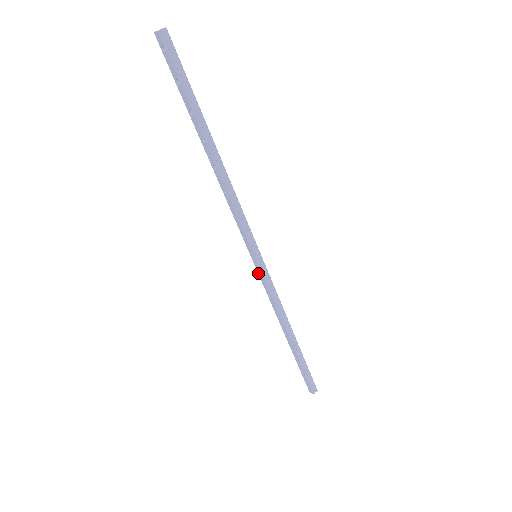
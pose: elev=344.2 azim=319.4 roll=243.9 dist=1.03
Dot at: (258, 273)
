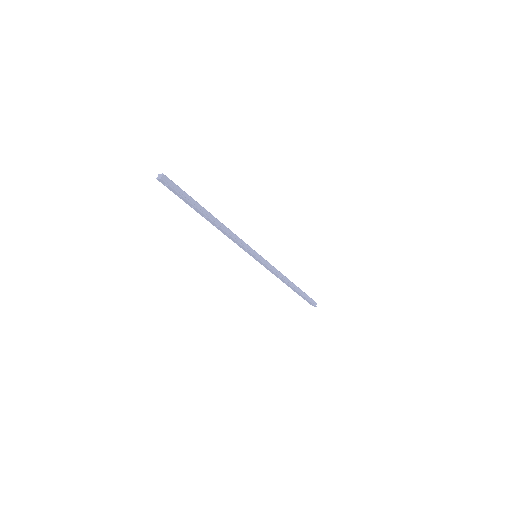
Dot at: occluded
